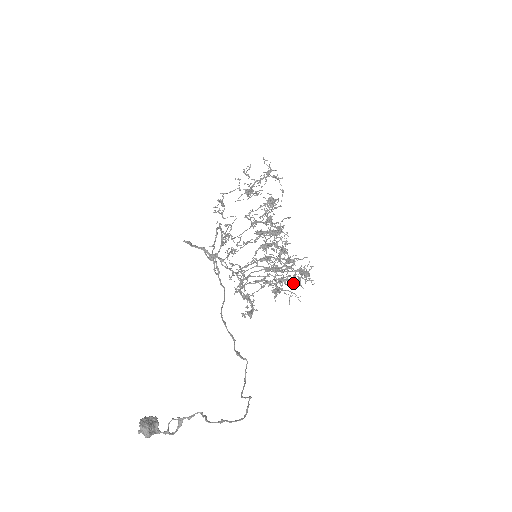
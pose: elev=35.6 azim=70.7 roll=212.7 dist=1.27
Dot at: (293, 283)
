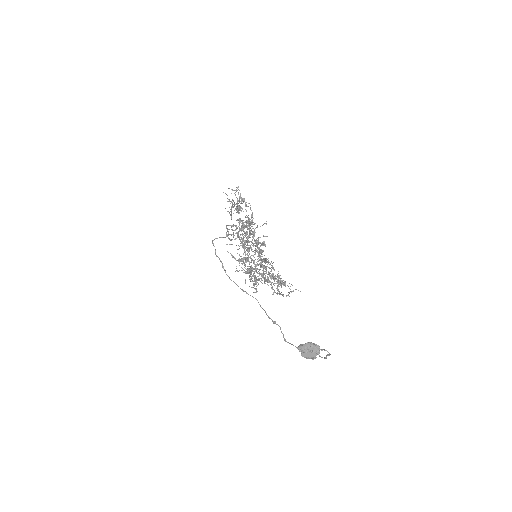
Dot at: occluded
